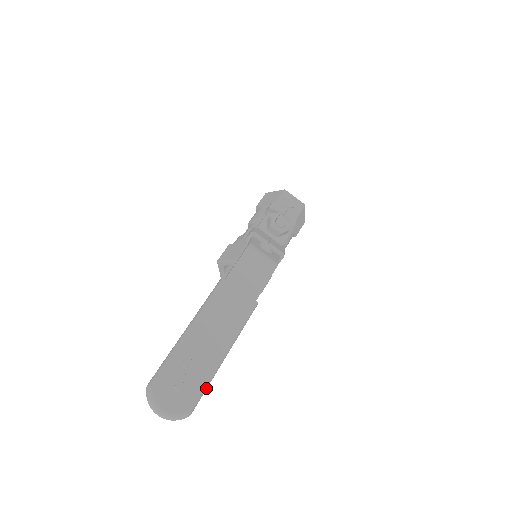
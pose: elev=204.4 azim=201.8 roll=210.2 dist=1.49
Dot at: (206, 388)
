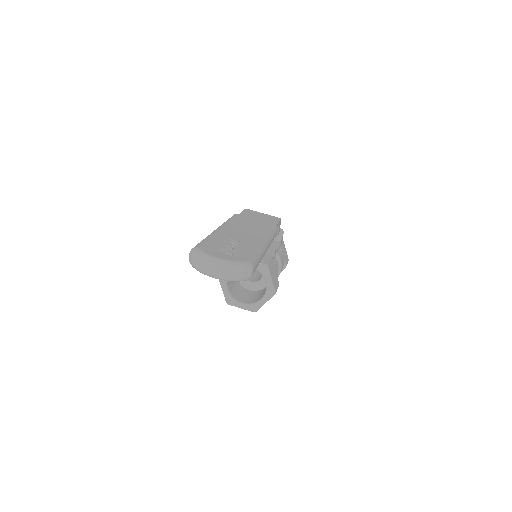
Dot at: (259, 257)
